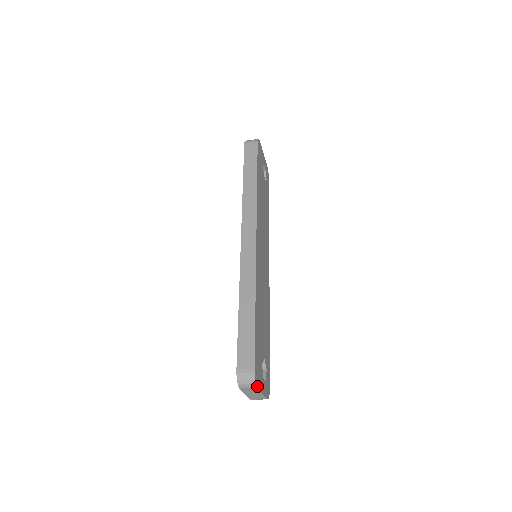
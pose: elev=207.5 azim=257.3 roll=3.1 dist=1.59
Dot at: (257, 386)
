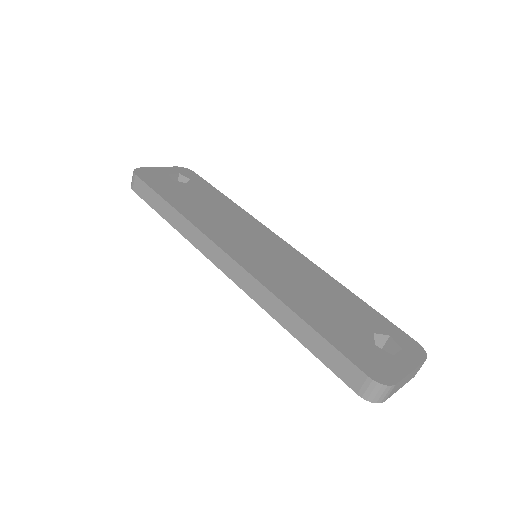
Dot at: (393, 383)
